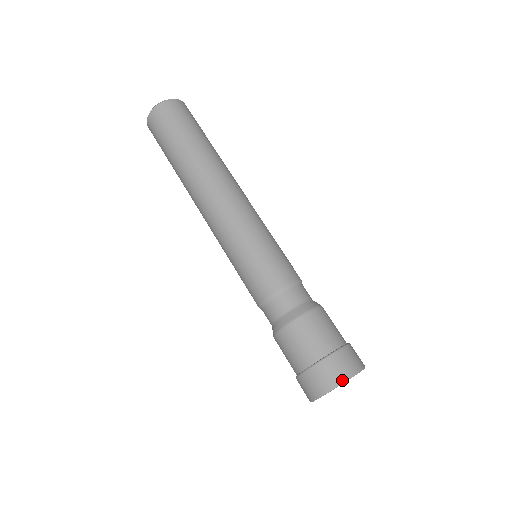
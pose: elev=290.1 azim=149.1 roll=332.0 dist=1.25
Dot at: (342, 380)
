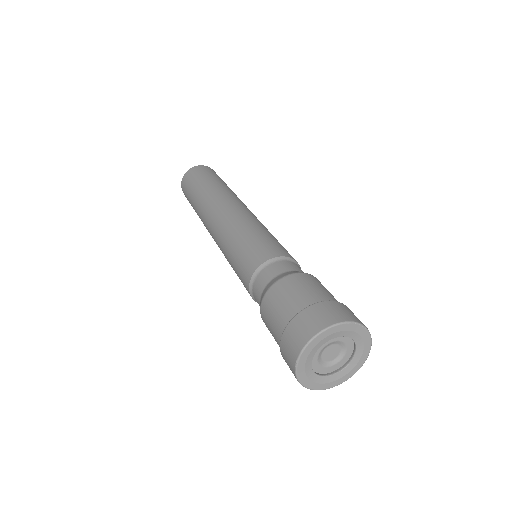
Dot at: (300, 348)
